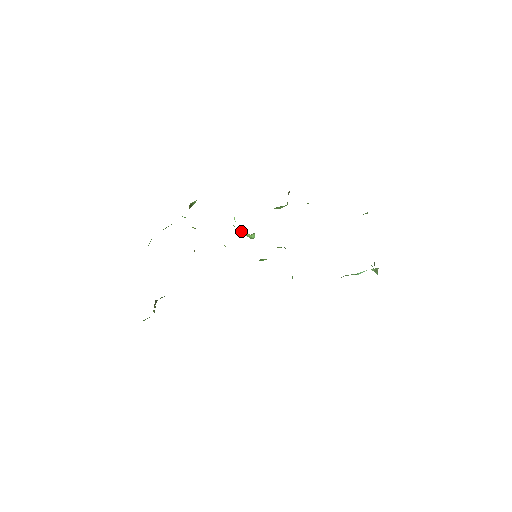
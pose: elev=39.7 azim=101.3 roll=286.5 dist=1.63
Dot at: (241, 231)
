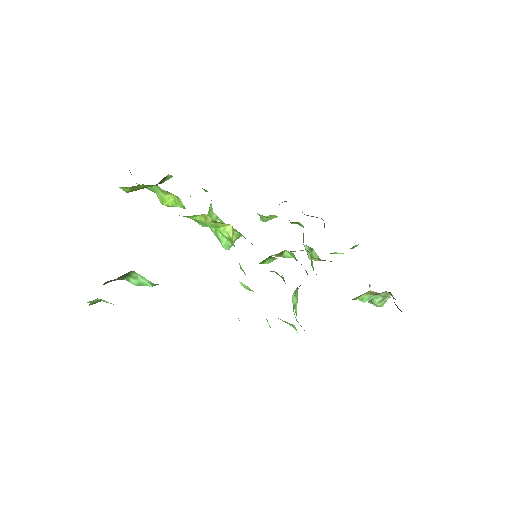
Dot at: occluded
